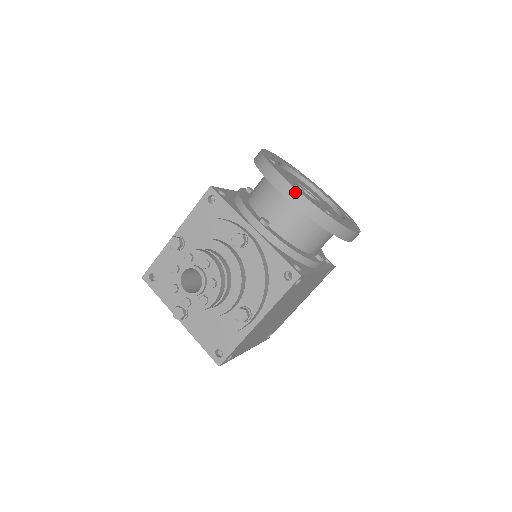
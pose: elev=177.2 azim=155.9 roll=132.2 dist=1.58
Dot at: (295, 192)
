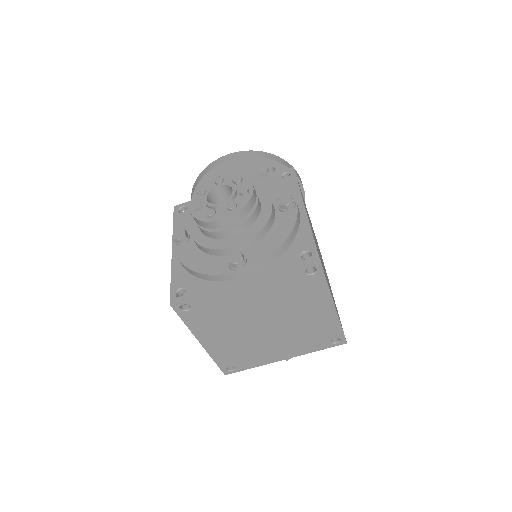
Dot at: (236, 153)
